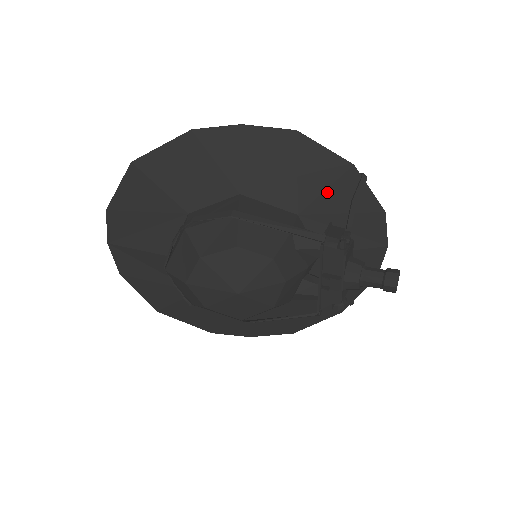
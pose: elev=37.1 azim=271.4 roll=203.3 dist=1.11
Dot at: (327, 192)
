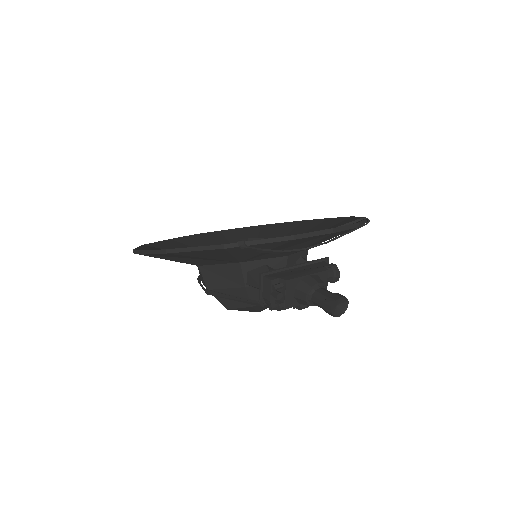
Dot at: (236, 256)
